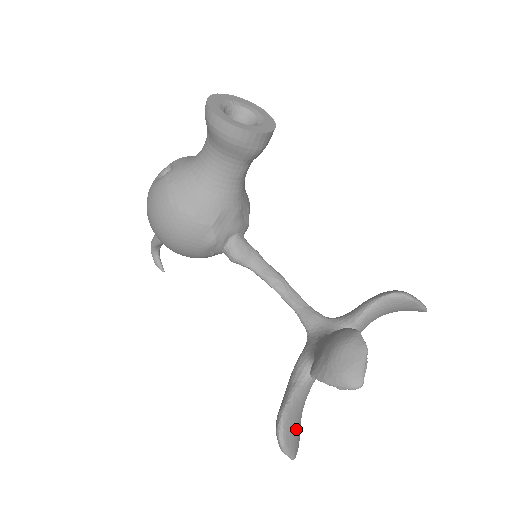
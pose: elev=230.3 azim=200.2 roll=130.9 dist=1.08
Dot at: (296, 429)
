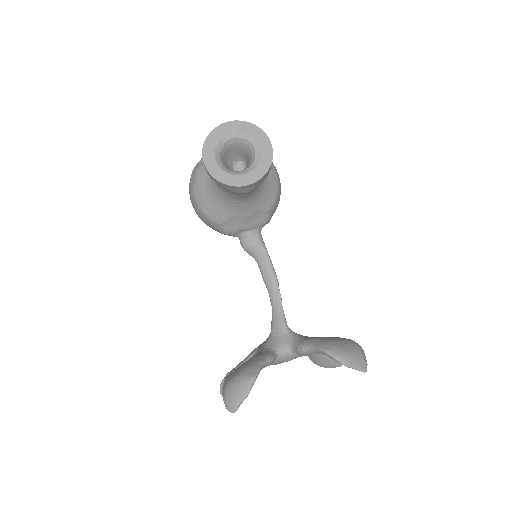
Dot at: occluded
